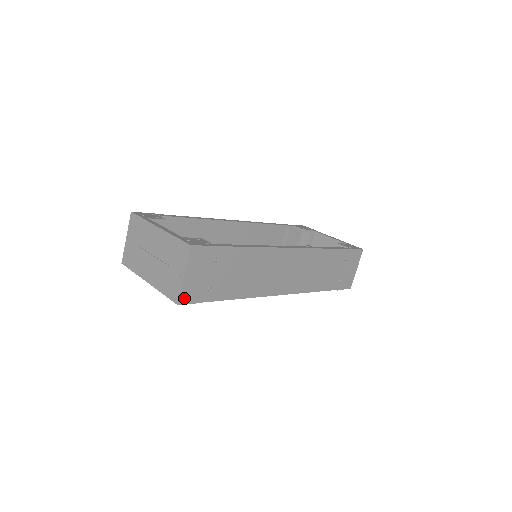
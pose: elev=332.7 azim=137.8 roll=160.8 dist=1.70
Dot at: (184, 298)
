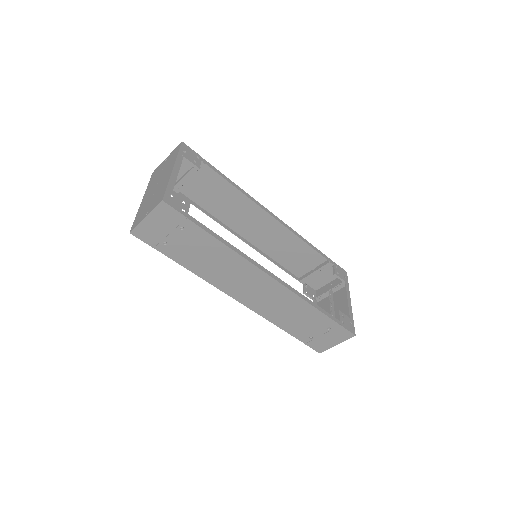
Dot at: (138, 232)
